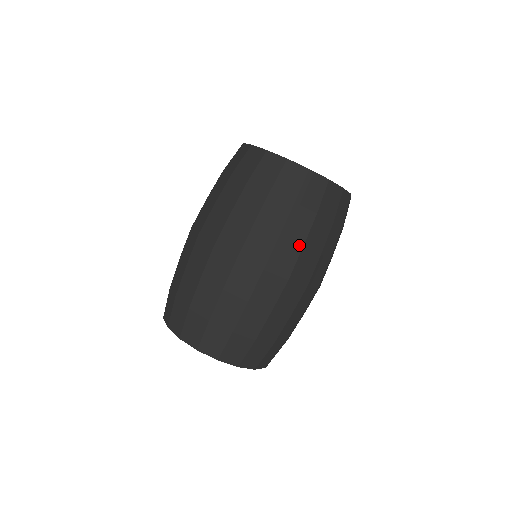
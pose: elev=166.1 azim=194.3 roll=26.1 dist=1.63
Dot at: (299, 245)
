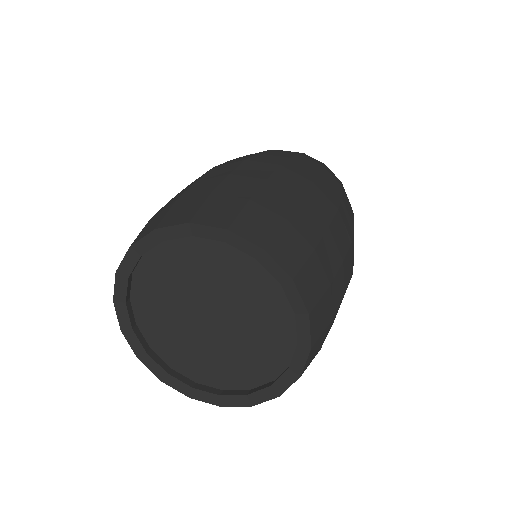
Dot at: occluded
